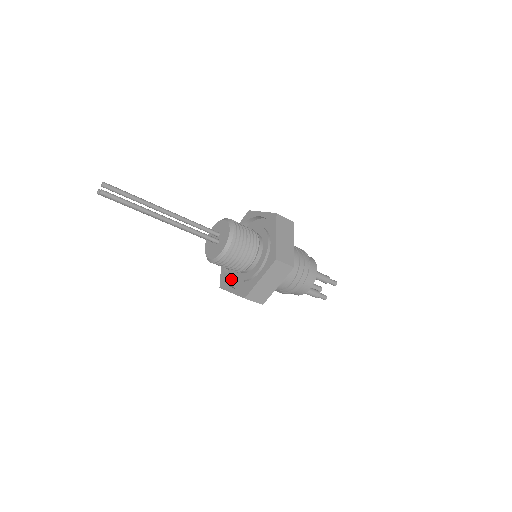
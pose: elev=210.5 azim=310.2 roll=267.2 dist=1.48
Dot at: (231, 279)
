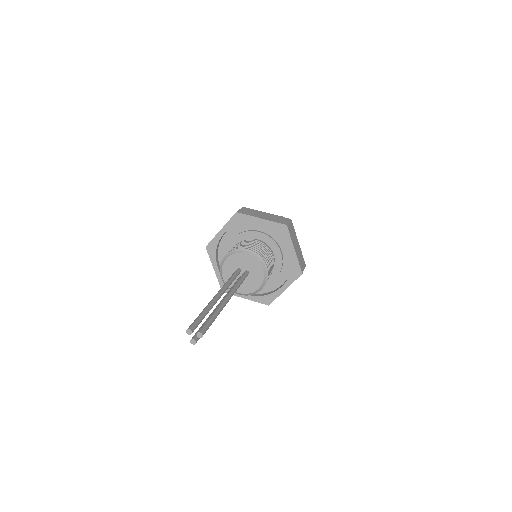
Dot at: (221, 249)
